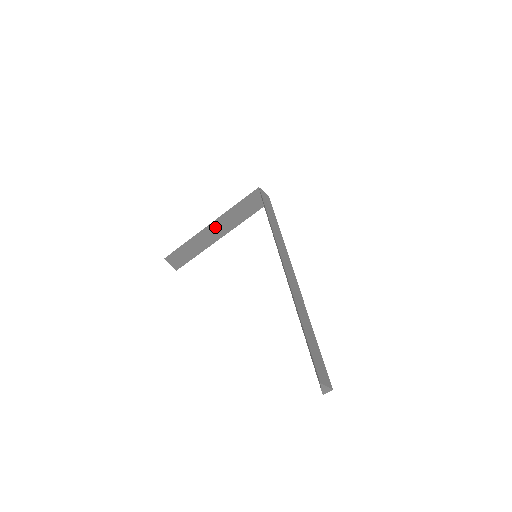
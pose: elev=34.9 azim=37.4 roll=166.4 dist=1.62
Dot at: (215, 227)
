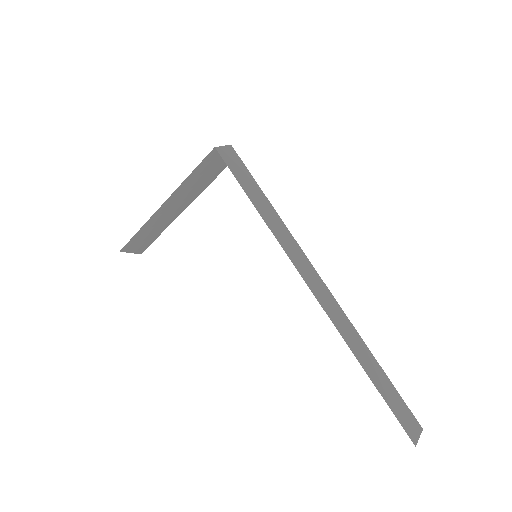
Dot at: (170, 205)
